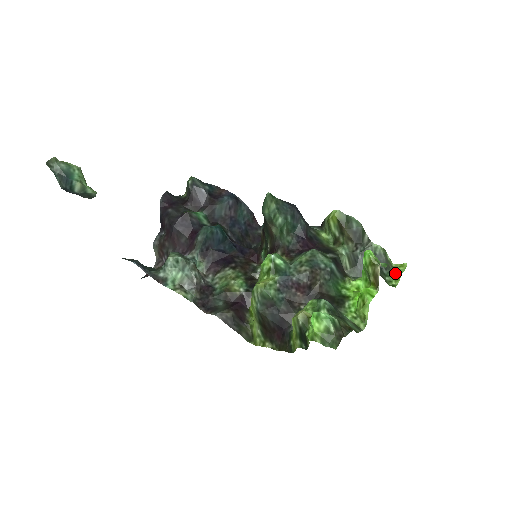
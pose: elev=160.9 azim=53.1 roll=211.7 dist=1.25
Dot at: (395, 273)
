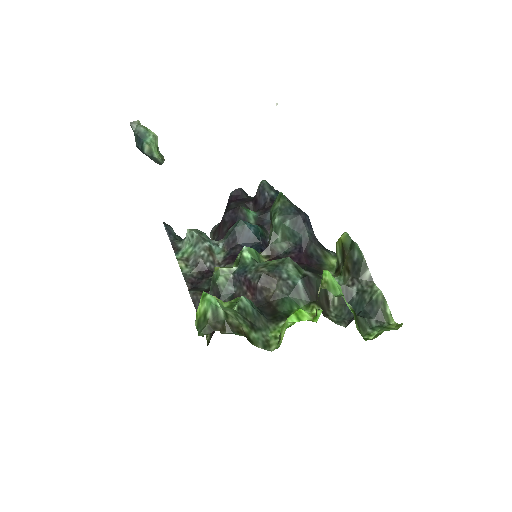
Dot at: (382, 328)
